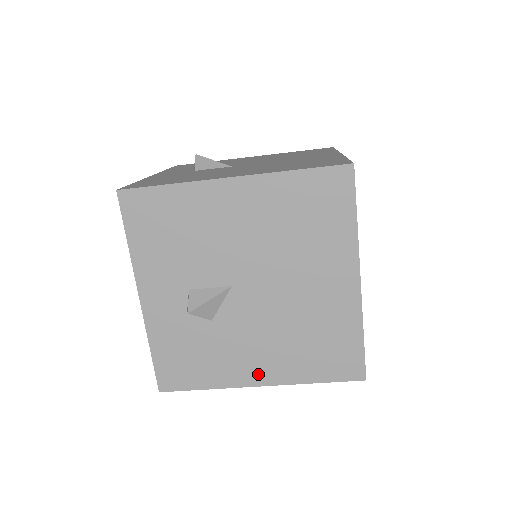
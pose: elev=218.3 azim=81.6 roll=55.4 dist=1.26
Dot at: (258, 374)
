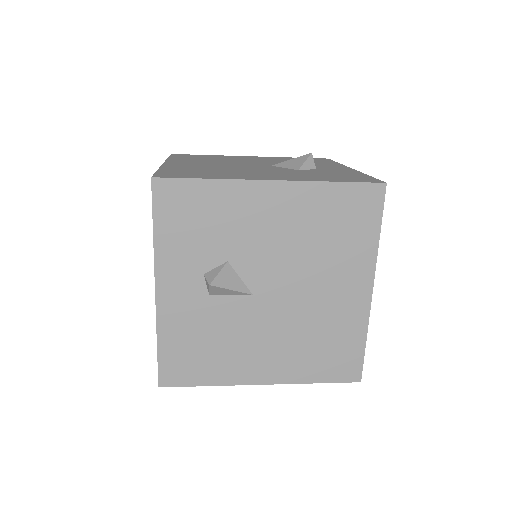
Dot at: occluded
